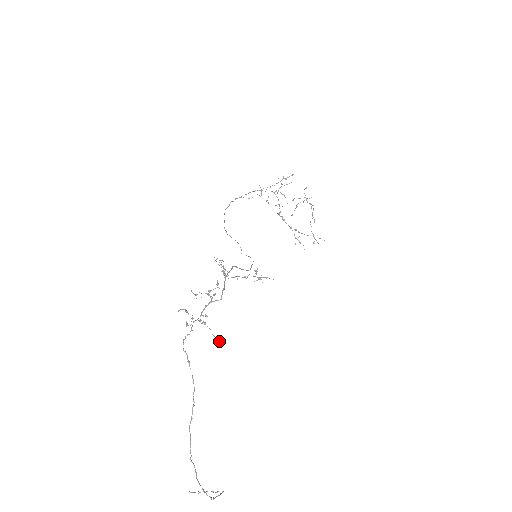
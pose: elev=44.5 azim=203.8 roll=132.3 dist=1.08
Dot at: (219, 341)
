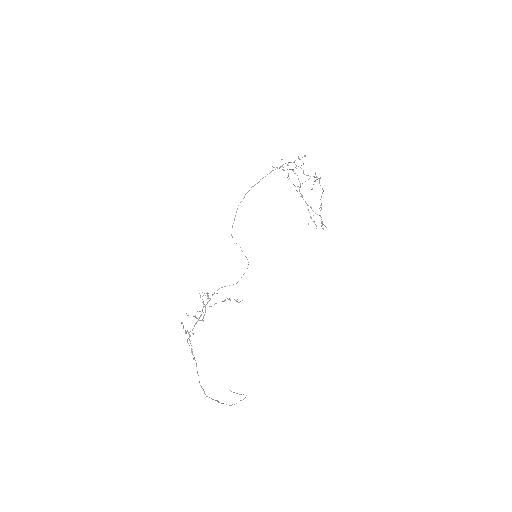
Dot at: (194, 358)
